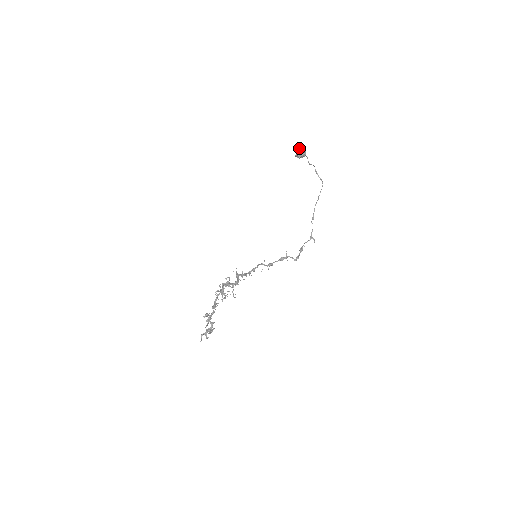
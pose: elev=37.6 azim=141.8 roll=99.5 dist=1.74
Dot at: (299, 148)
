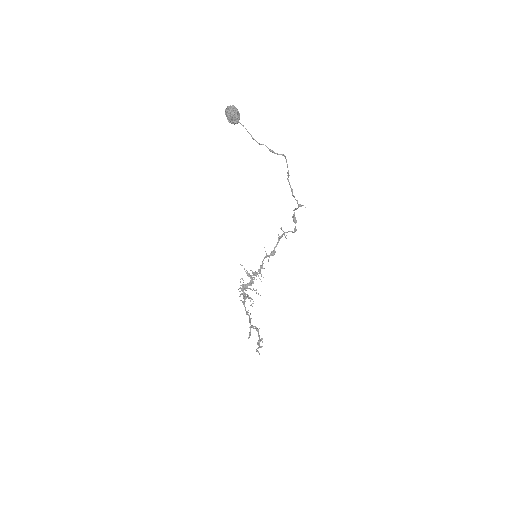
Dot at: (228, 114)
